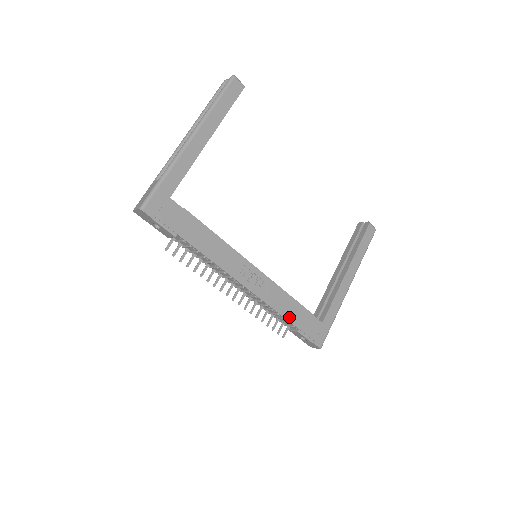
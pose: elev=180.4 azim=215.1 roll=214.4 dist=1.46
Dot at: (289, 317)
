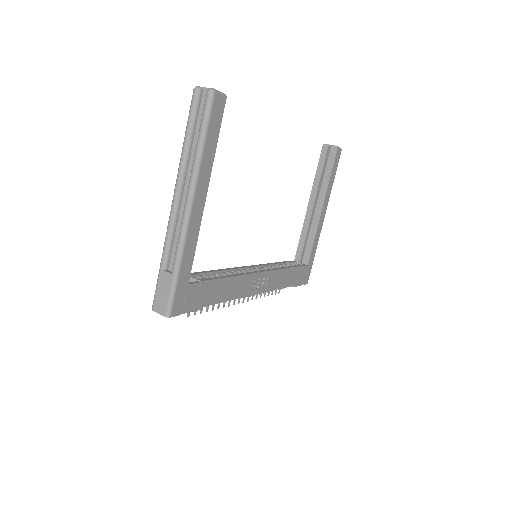
Dot at: (287, 284)
